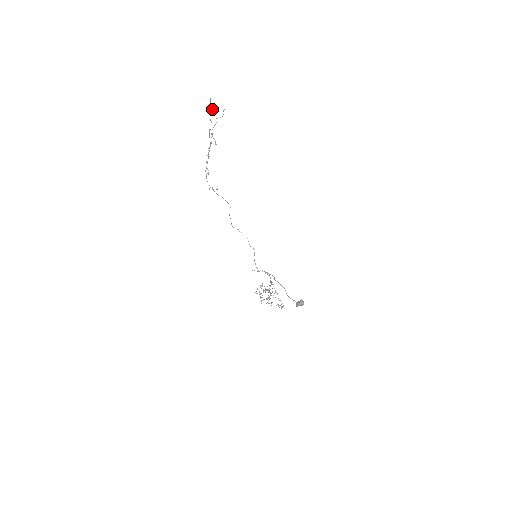
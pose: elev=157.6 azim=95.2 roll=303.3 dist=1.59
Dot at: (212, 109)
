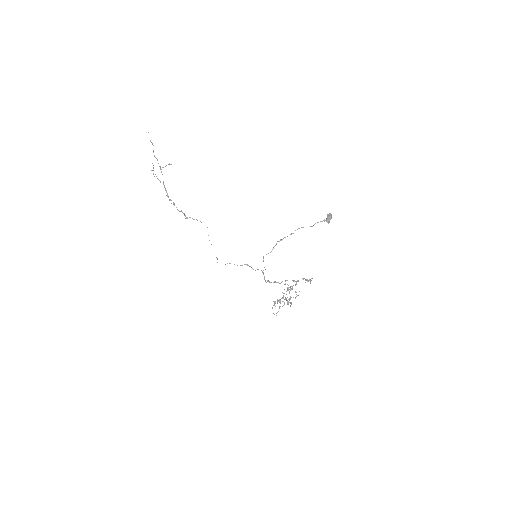
Dot at: (152, 144)
